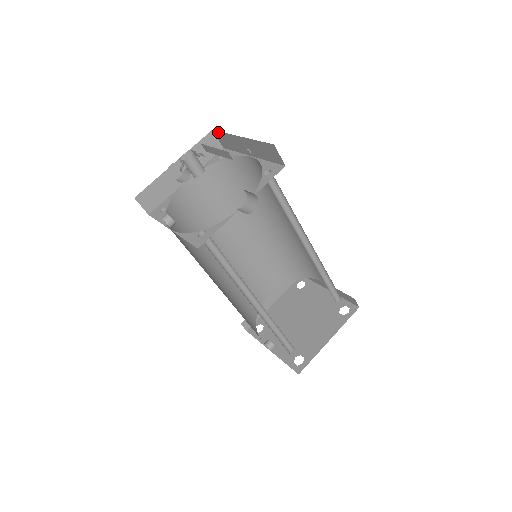
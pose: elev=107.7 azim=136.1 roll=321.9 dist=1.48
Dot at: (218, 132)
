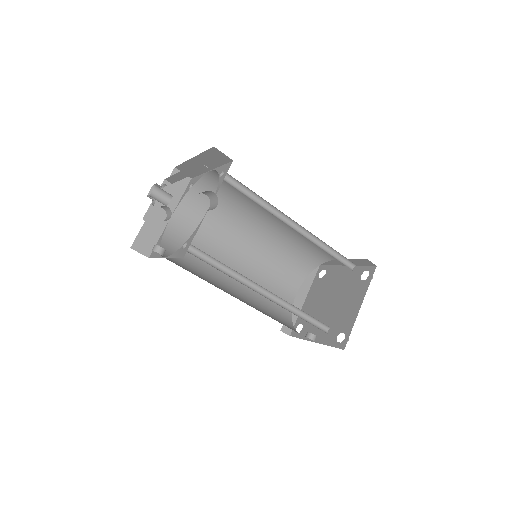
Dot at: (179, 166)
